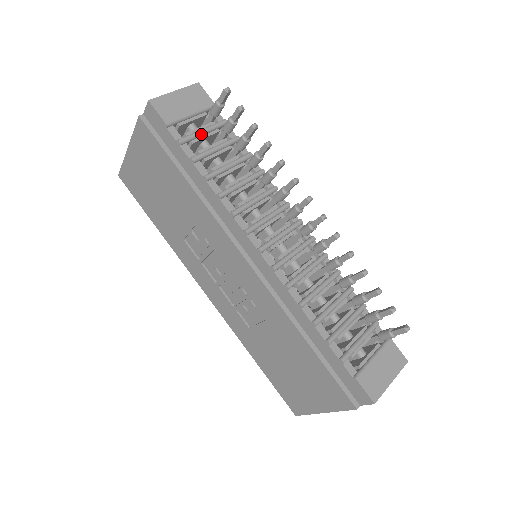
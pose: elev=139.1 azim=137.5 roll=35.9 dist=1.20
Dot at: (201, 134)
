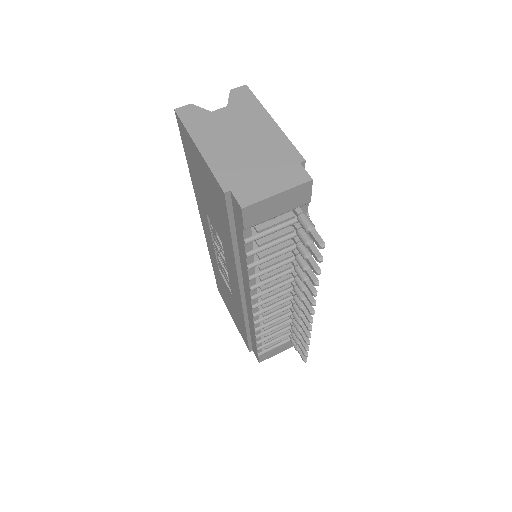
Dot at: (273, 232)
